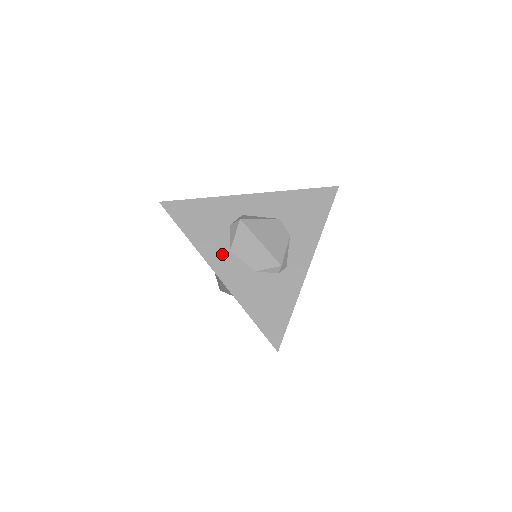
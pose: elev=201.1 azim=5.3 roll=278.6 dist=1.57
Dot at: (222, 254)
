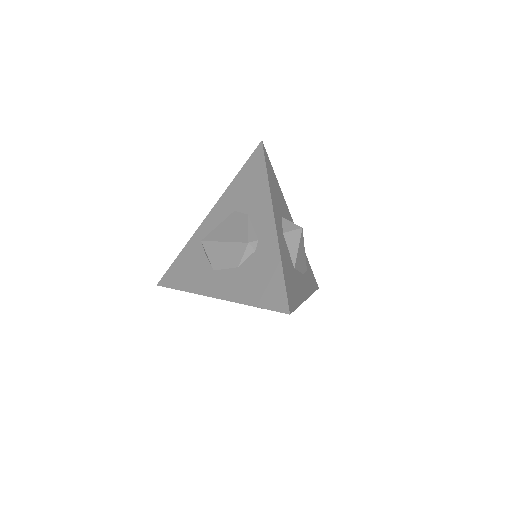
Dot at: (210, 279)
